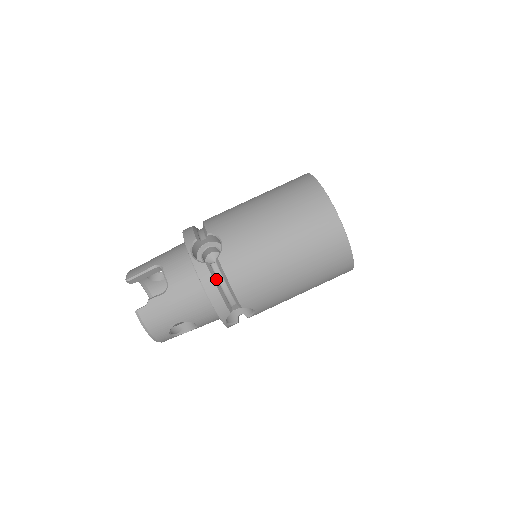
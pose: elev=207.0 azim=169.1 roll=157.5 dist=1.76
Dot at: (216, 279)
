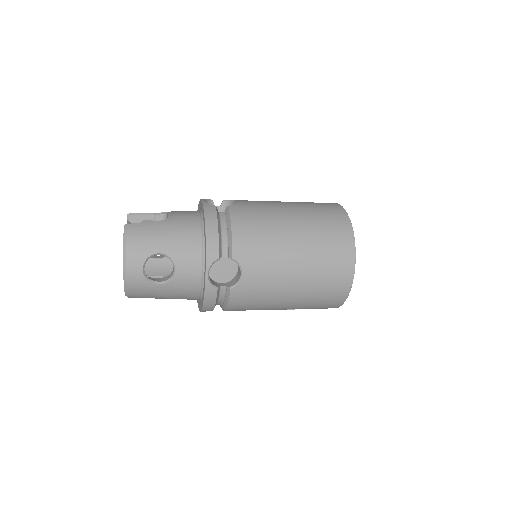
Dot at: (219, 220)
